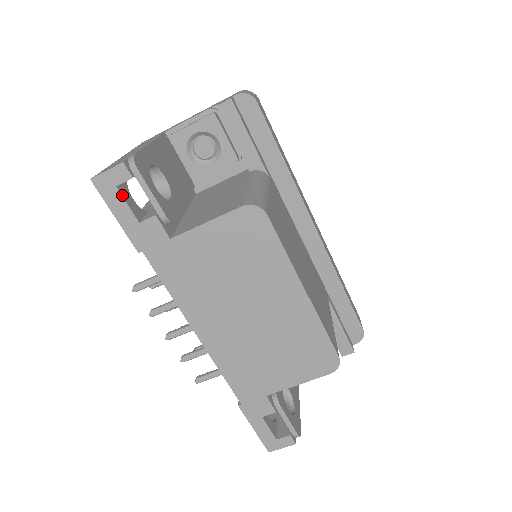
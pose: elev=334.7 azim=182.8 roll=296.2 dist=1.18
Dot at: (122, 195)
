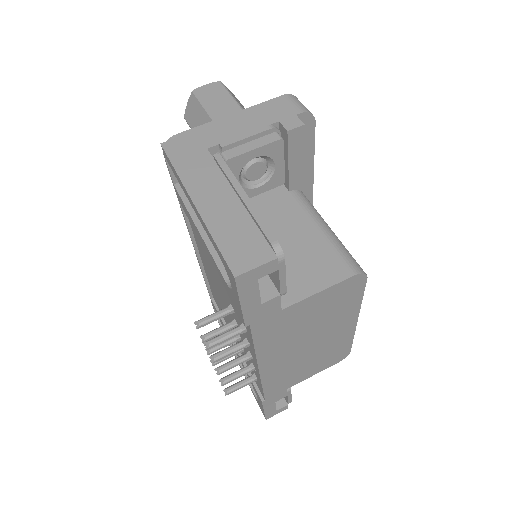
Dot at: (258, 285)
